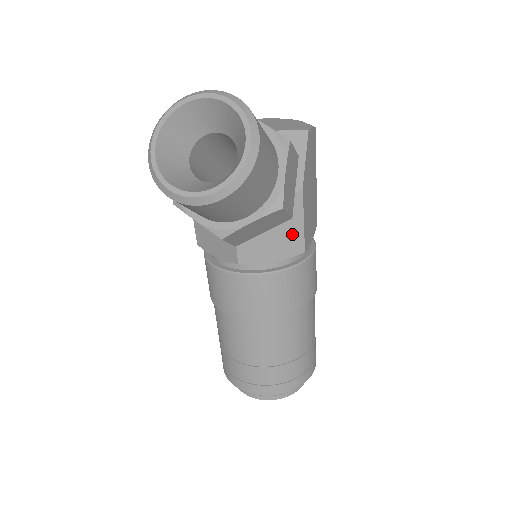
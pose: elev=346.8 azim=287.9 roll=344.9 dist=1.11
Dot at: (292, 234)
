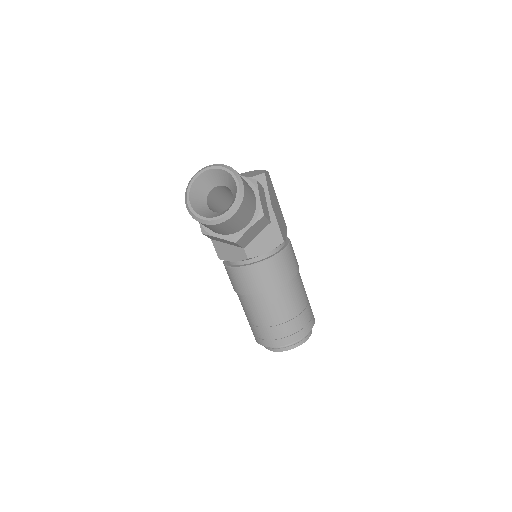
Dot at: (273, 233)
